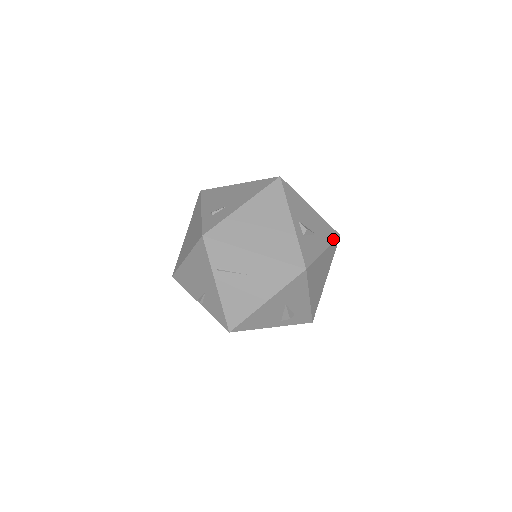
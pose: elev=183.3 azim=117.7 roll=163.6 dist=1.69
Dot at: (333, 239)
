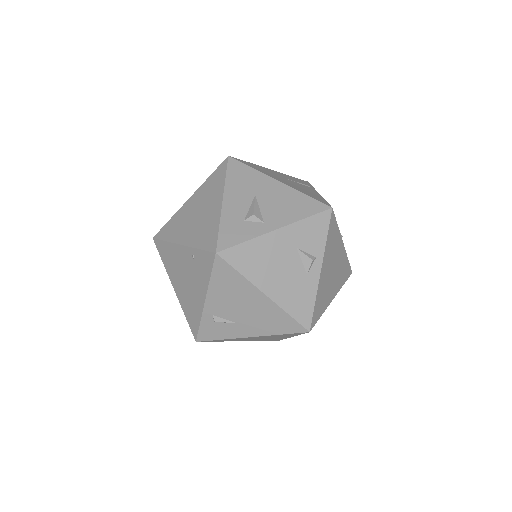
Dot at: occluded
